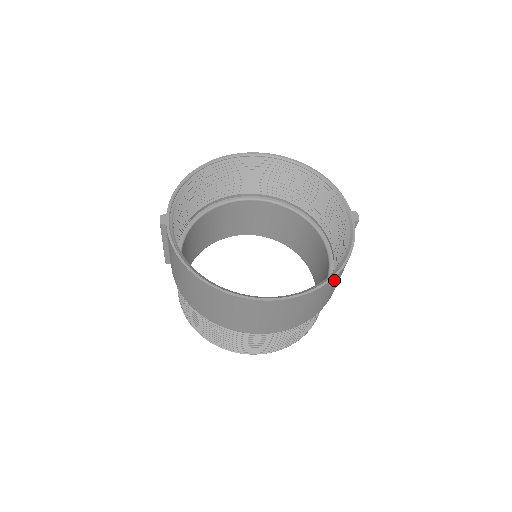
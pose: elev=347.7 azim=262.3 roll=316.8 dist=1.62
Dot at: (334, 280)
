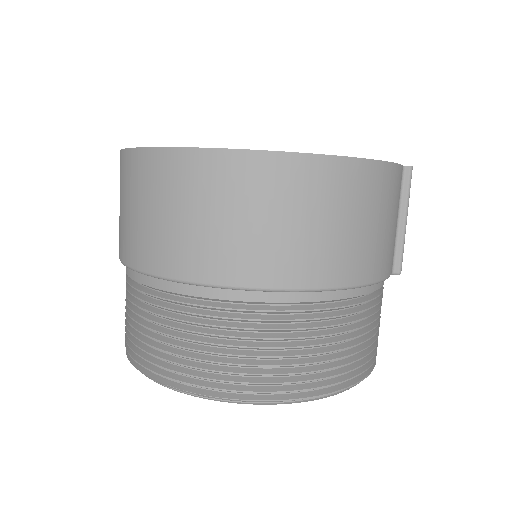
Dot at: (346, 175)
